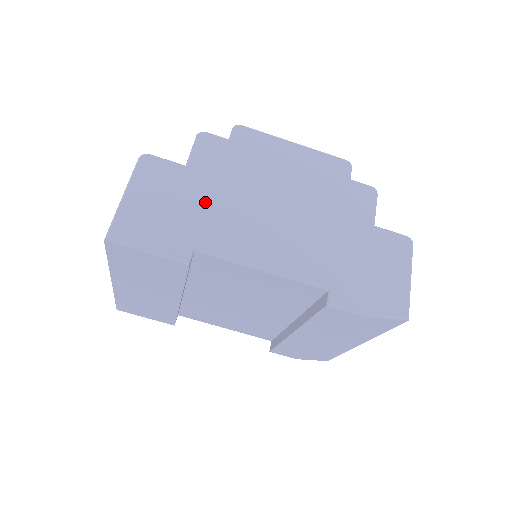
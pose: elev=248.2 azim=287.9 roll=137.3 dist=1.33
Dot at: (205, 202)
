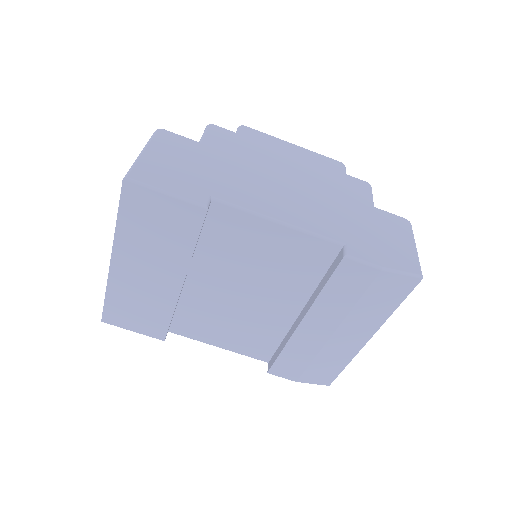
Dot at: (219, 168)
